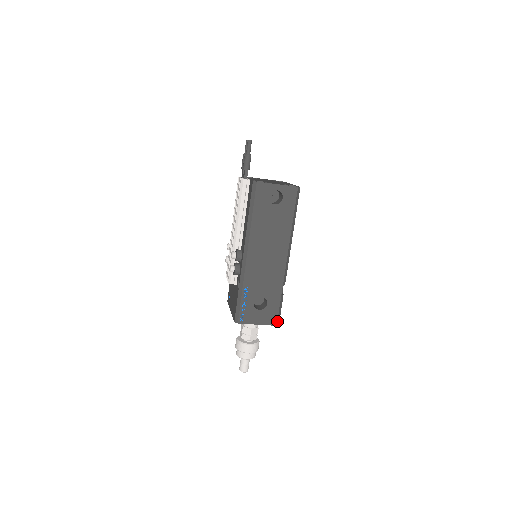
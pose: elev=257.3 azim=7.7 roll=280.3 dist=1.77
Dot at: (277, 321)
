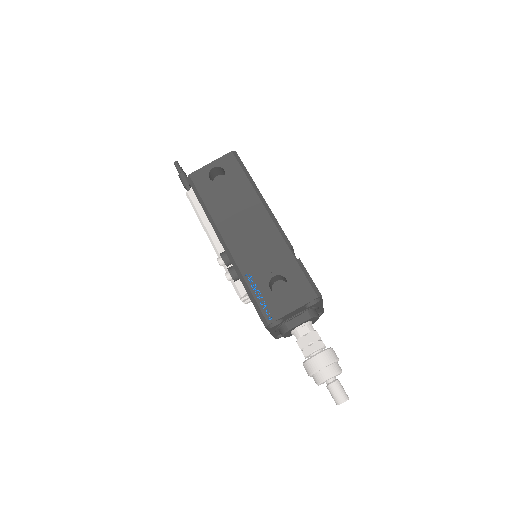
Dot at: (314, 292)
